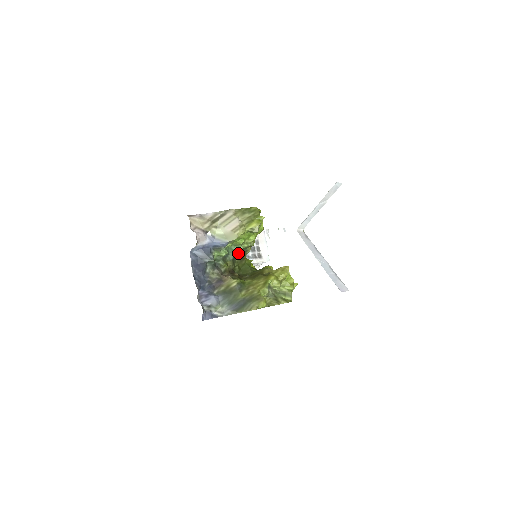
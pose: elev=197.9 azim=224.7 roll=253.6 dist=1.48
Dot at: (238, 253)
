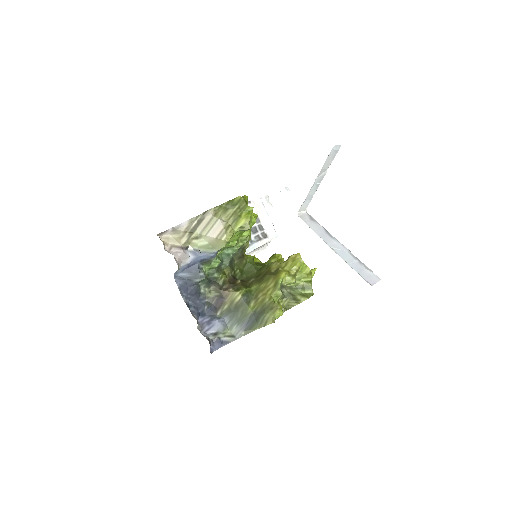
Dot at: (235, 253)
